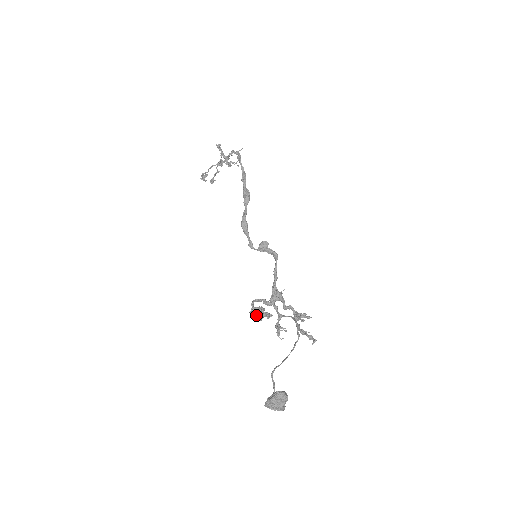
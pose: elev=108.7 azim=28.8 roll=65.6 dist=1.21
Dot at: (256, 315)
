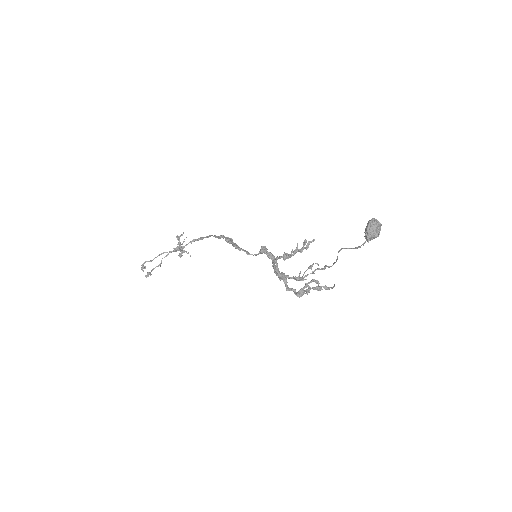
Dot at: (291, 254)
